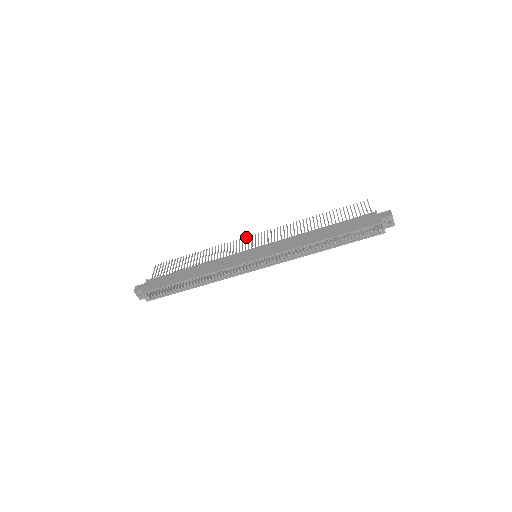
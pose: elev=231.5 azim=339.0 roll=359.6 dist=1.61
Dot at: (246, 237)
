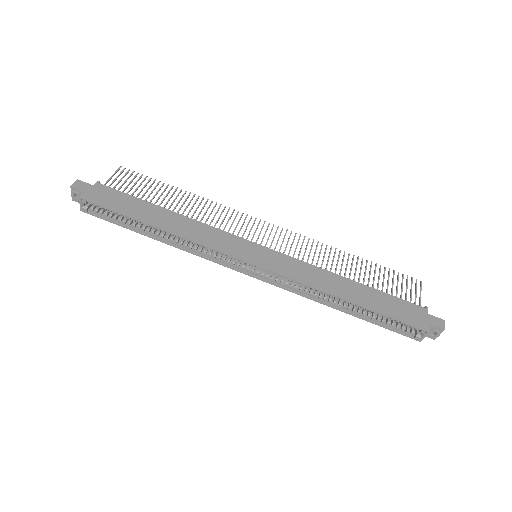
Dot at: (256, 218)
